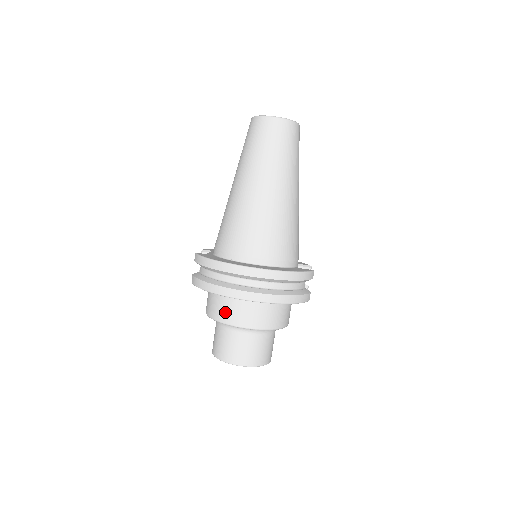
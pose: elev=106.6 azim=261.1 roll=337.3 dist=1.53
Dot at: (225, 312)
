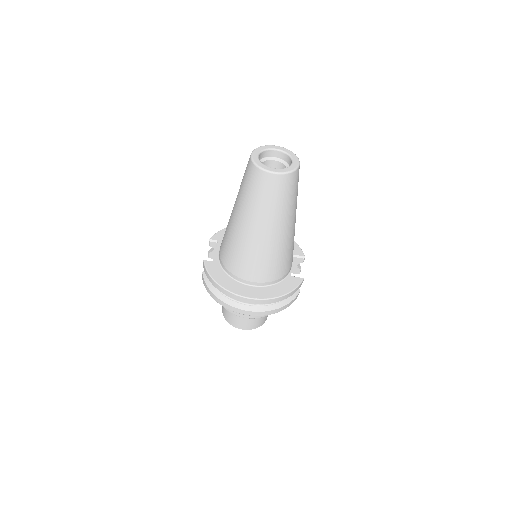
Dot at: occluded
